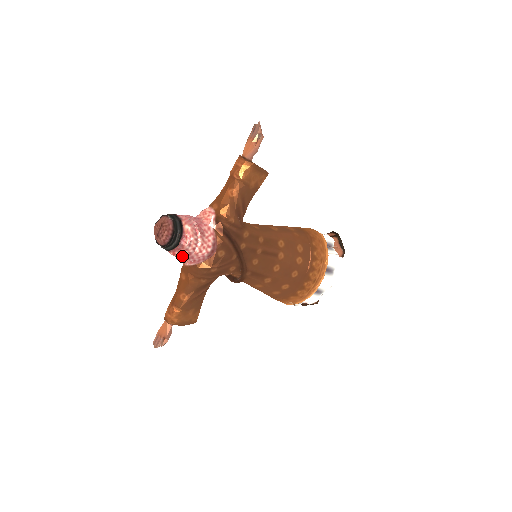
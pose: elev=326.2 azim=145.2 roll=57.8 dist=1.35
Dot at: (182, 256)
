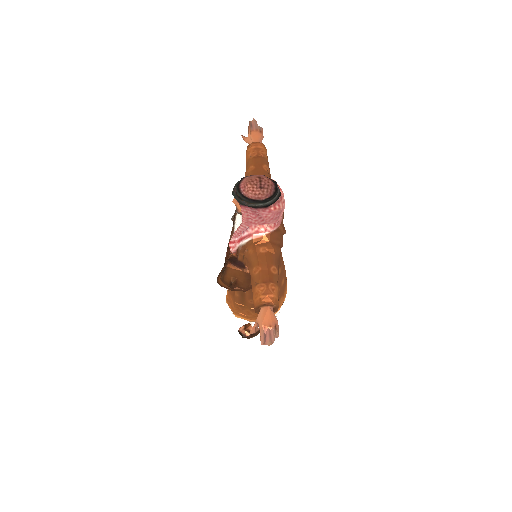
Dot at: (280, 210)
